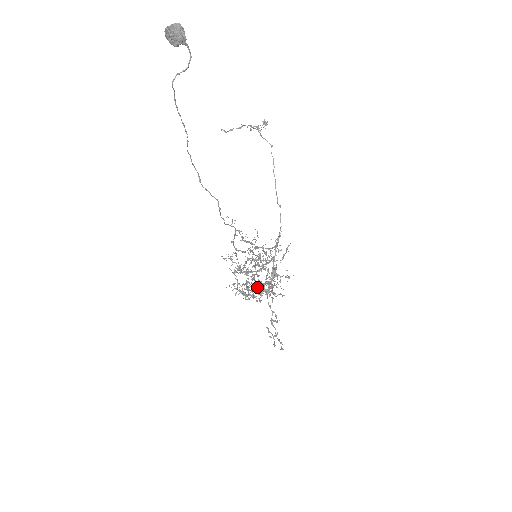
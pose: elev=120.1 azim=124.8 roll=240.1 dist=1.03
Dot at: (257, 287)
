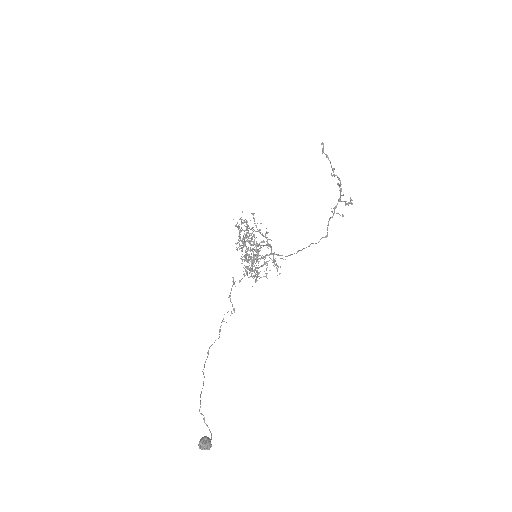
Dot at: (251, 241)
